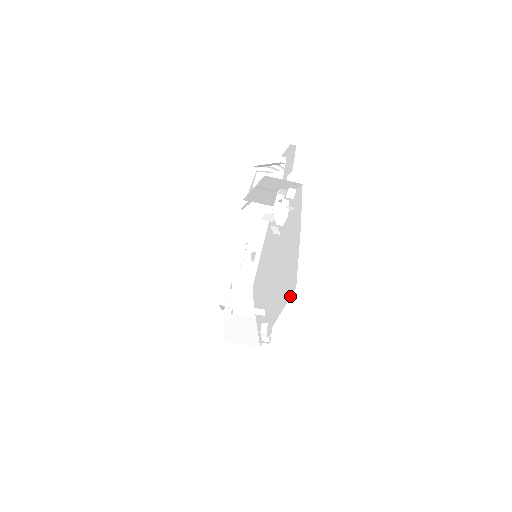
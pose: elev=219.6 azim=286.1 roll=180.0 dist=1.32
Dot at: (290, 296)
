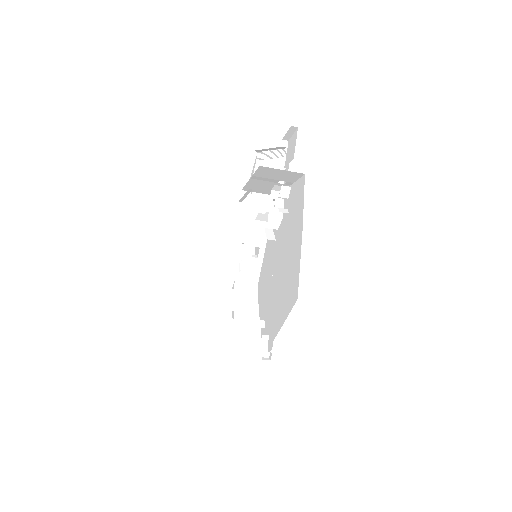
Dot at: (291, 308)
